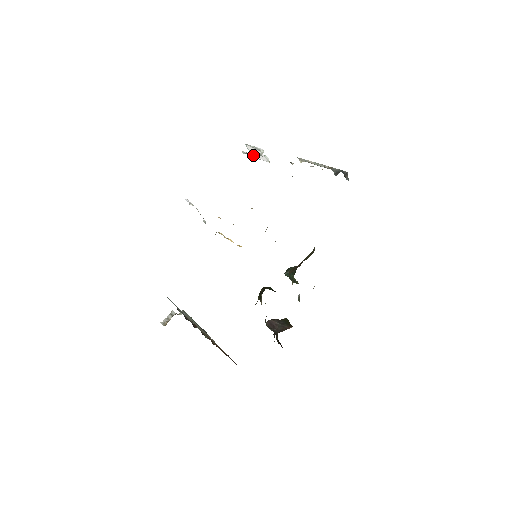
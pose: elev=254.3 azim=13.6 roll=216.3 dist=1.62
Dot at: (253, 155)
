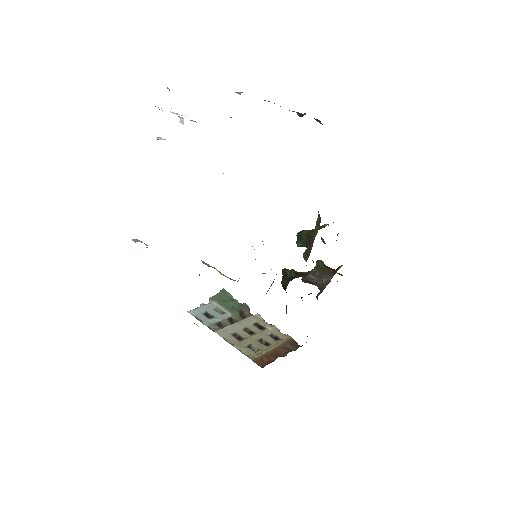
Dot at: occluded
